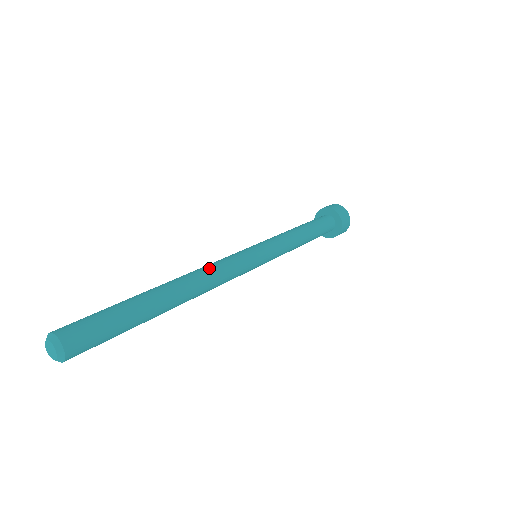
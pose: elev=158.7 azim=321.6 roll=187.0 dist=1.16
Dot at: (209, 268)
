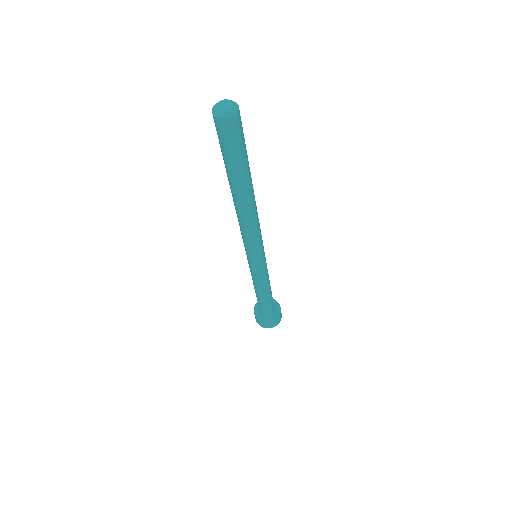
Dot at: occluded
